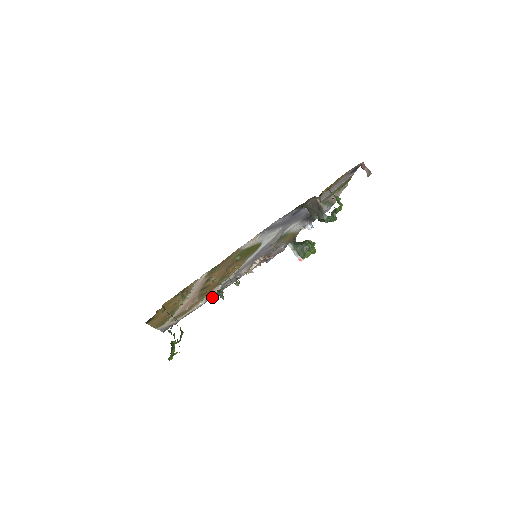
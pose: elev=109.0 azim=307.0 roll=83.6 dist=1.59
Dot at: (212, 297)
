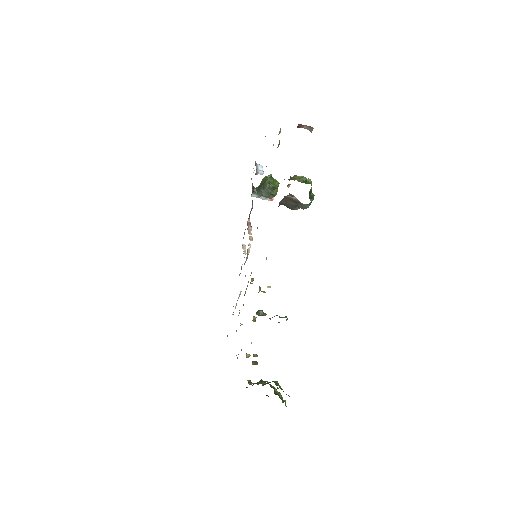
Dot at: occluded
